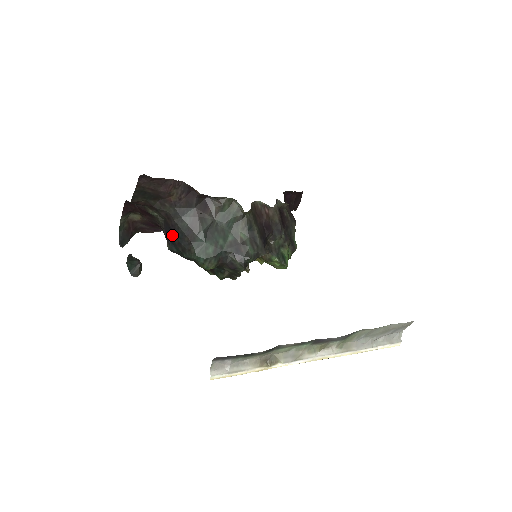
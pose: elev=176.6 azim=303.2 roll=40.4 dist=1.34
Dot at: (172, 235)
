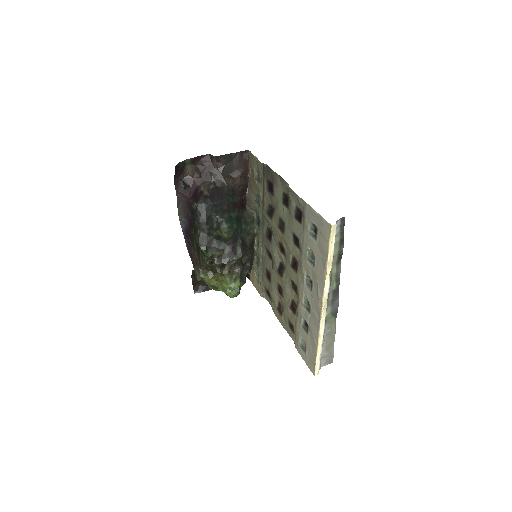
Dot at: (215, 197)
